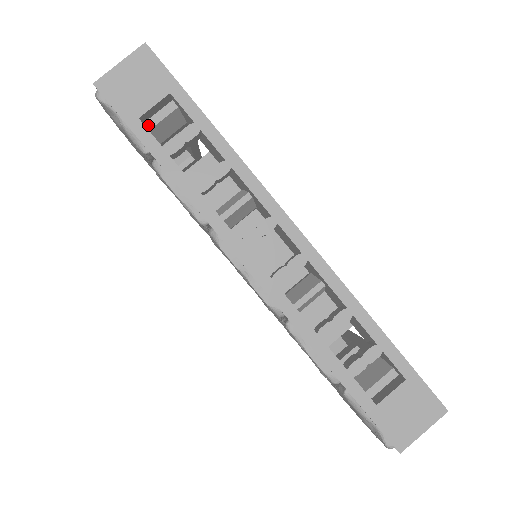
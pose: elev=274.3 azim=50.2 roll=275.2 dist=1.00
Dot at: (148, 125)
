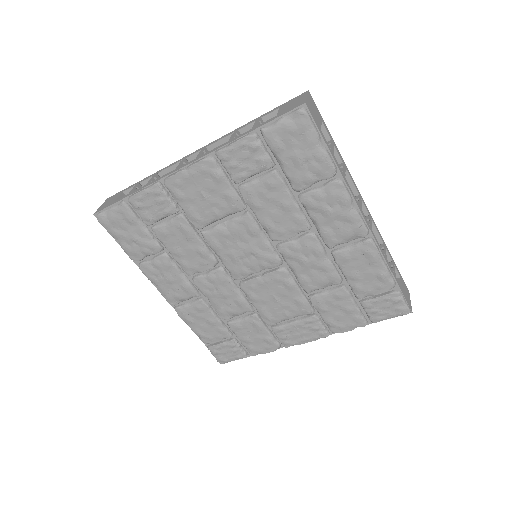
Dot at: occluded
